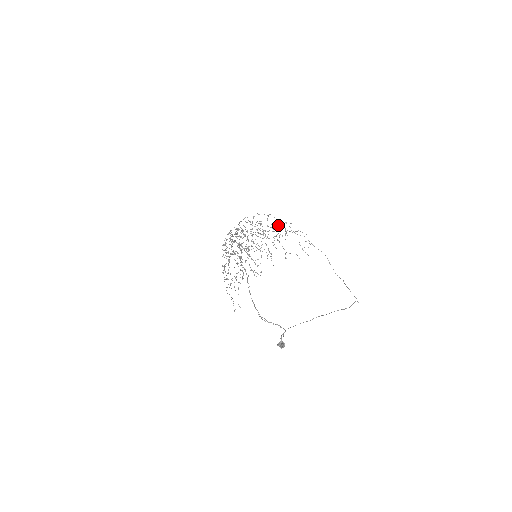
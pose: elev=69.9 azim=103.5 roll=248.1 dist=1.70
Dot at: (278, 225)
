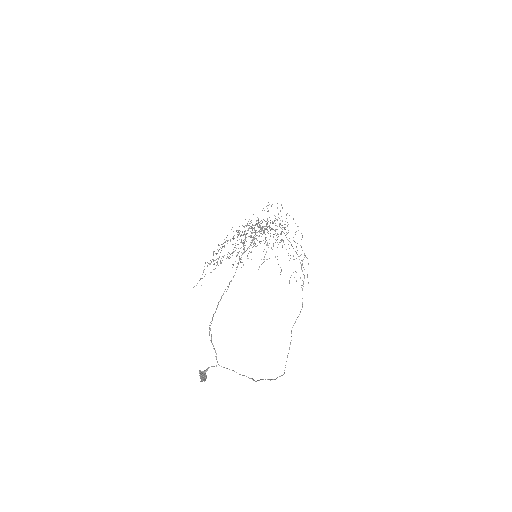
Dot at: occluded
